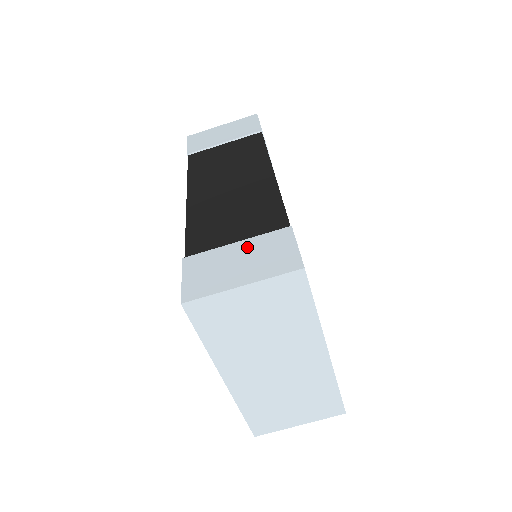
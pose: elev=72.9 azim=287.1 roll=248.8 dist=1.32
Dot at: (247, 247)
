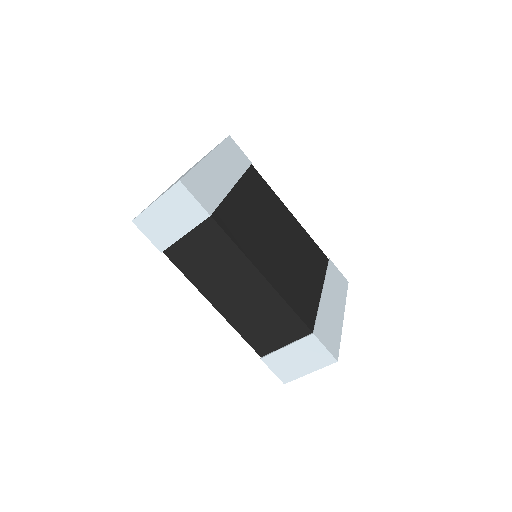
Dot at: (295, 350)
